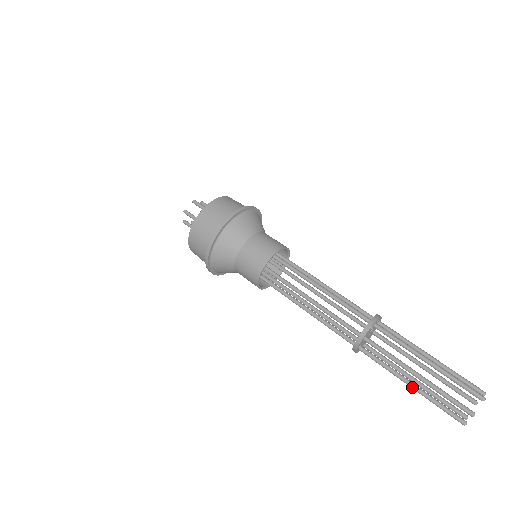
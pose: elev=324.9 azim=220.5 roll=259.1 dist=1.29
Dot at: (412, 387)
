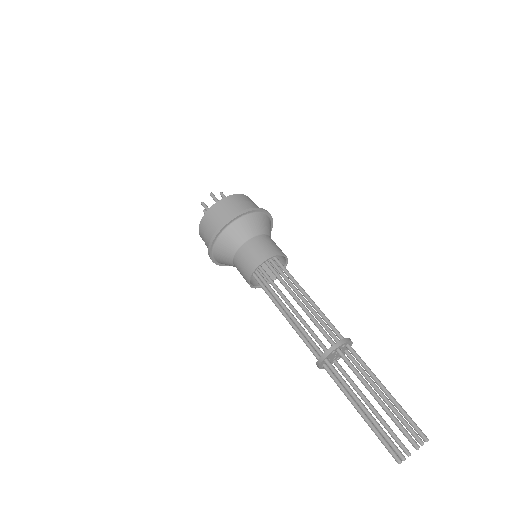
Dot at: occluded
